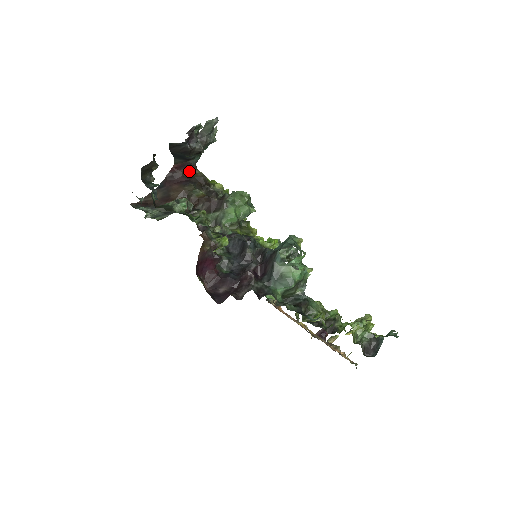
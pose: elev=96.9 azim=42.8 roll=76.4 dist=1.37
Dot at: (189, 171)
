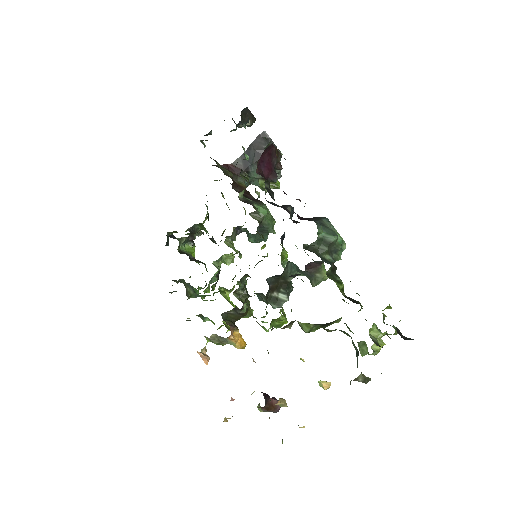
Dot at: occluded
